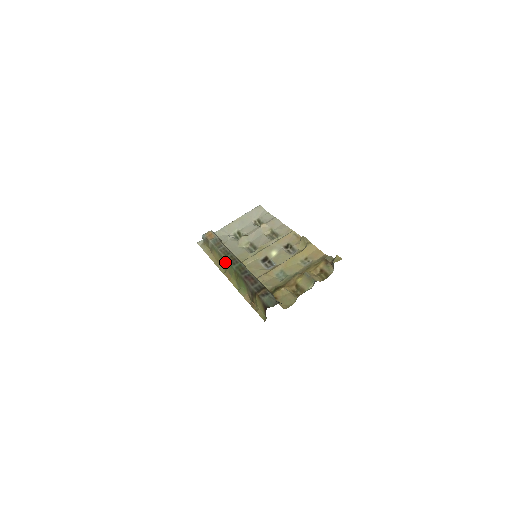
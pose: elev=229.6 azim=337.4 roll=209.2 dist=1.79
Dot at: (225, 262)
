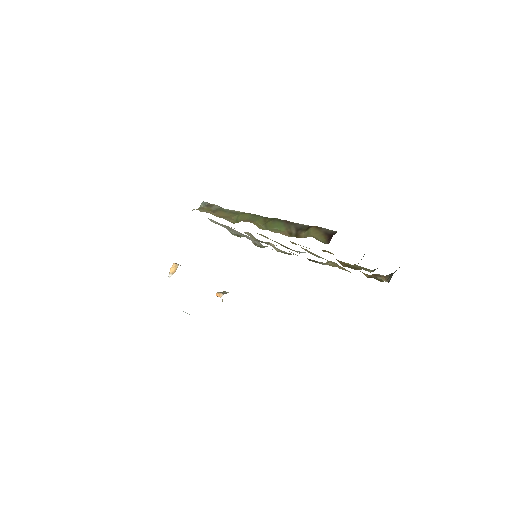
Dot at: (245, 214)
